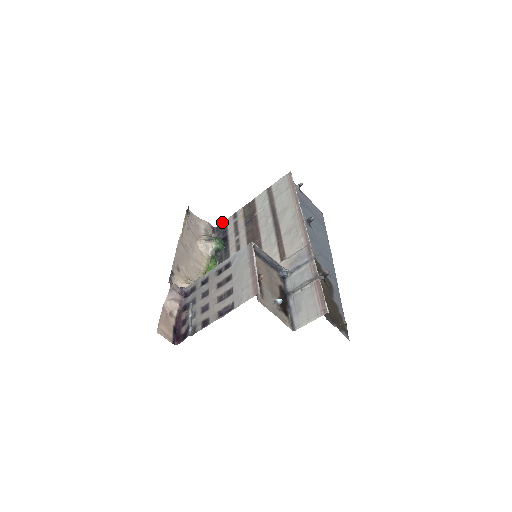
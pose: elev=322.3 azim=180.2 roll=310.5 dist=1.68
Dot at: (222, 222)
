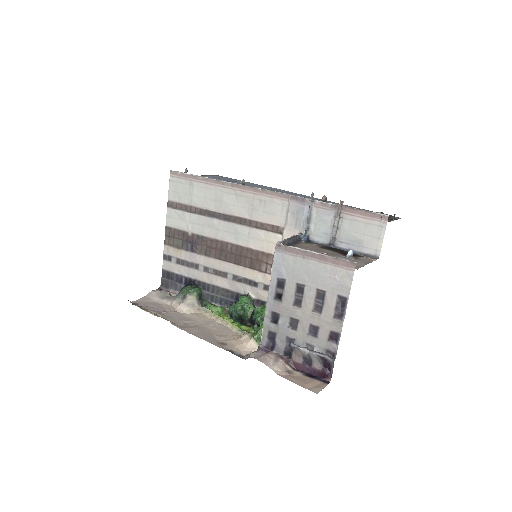
Dot at: occluded
